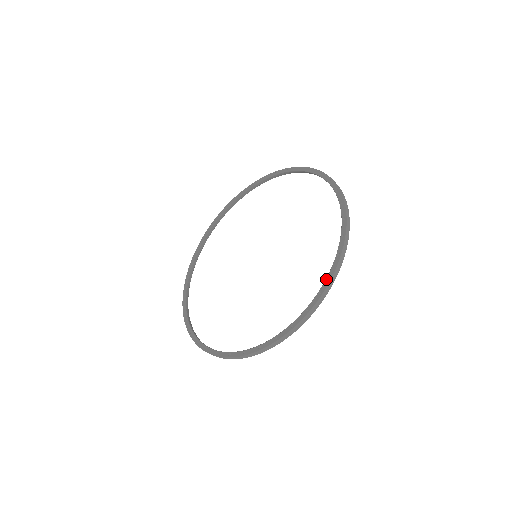
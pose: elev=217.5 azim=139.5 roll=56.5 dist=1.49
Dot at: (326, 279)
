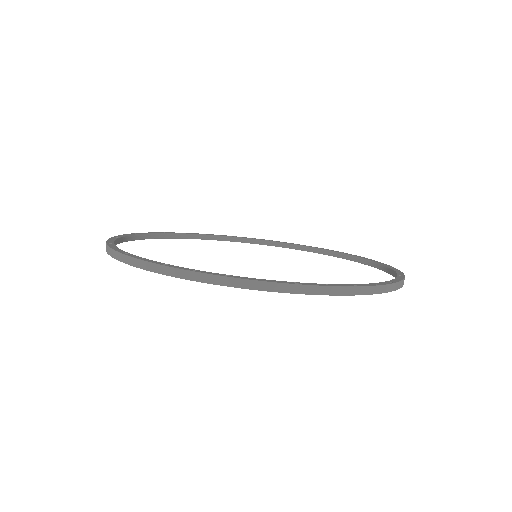
Dot at: (397, 272)
